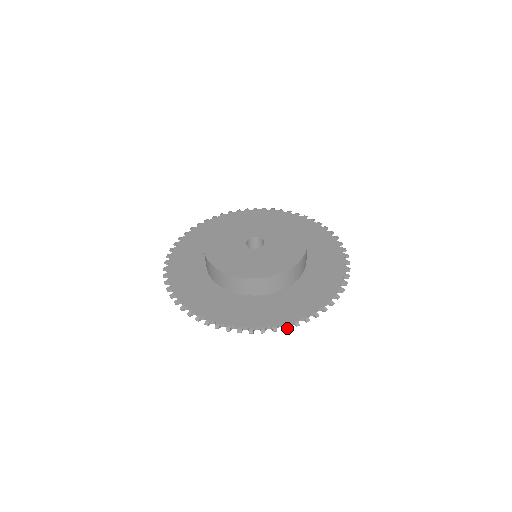
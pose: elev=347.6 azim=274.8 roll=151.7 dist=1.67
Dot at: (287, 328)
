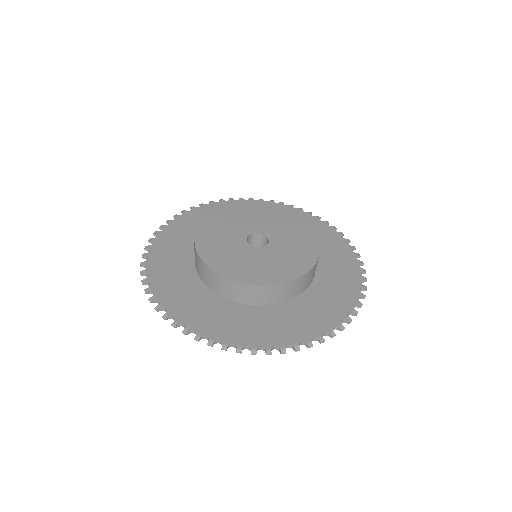
Dot at: (210, 344)
